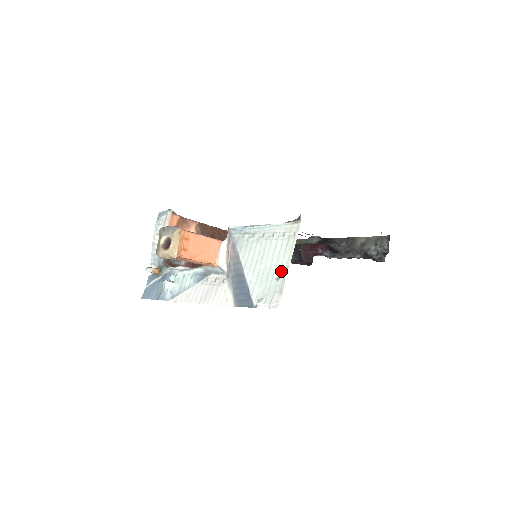
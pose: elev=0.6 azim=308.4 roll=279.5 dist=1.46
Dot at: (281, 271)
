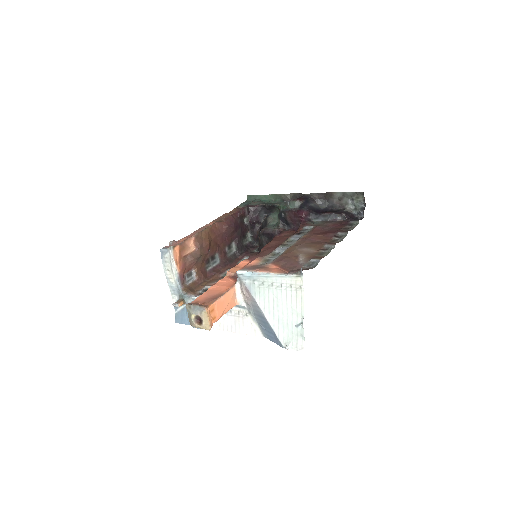
Dot at: (298, 319)
